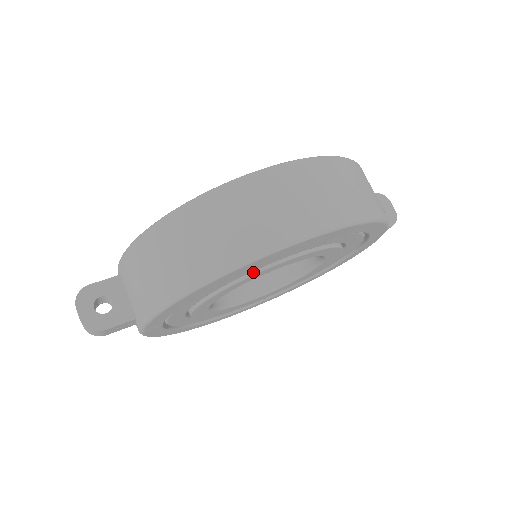
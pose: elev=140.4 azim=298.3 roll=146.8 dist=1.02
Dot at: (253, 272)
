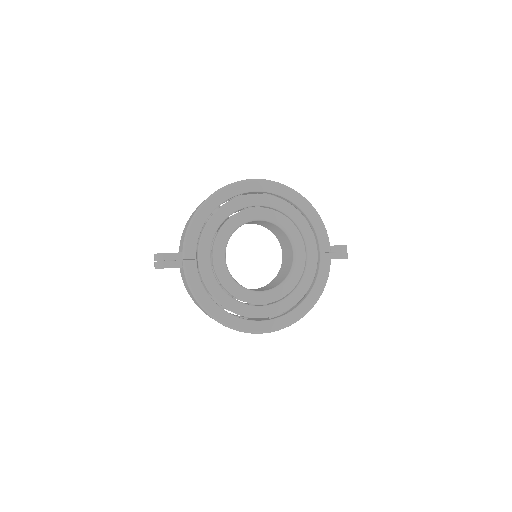
Dot at: (237, 213)
